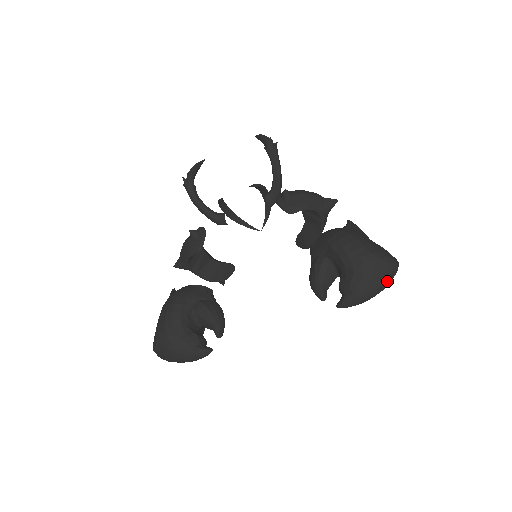
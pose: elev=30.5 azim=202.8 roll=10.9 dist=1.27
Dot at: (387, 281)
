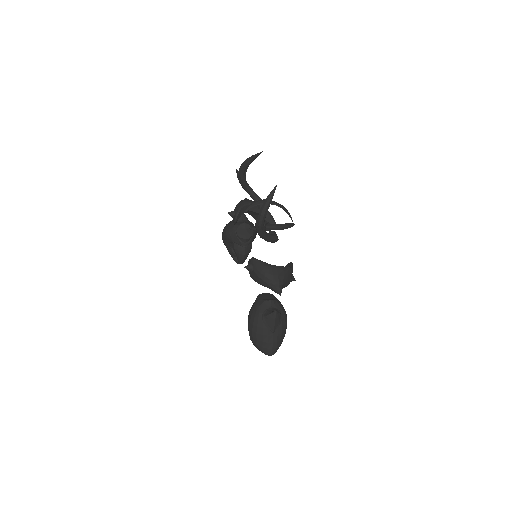
Dot at: occluded
